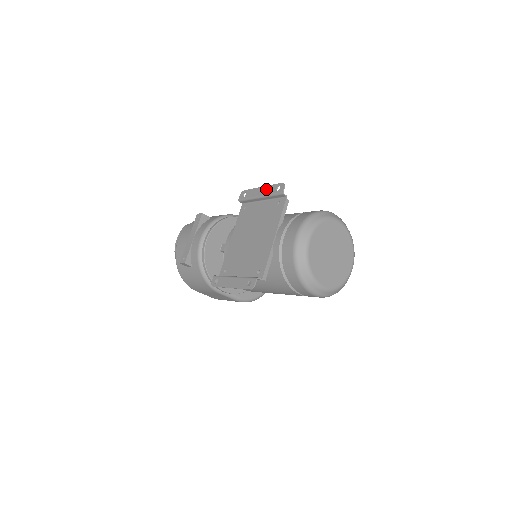
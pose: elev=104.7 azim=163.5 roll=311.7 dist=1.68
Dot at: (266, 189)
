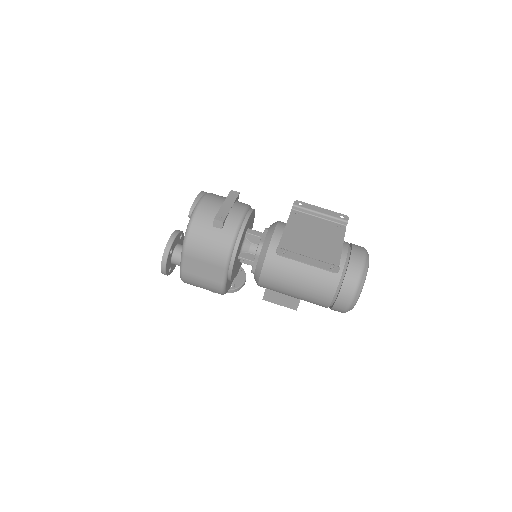
Dot at: (328, 211)
